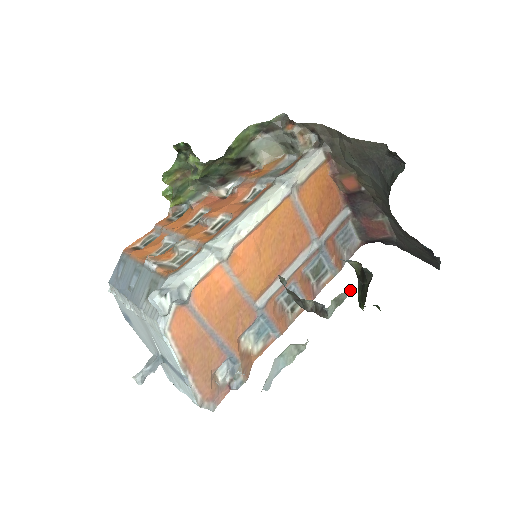
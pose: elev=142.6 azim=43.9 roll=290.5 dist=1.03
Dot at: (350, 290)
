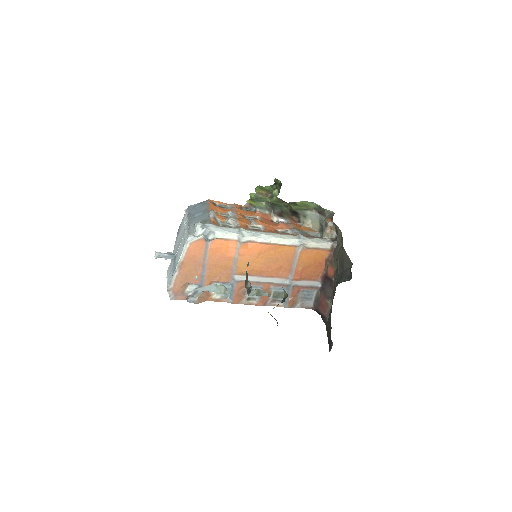
Dot at: (268, 294)
